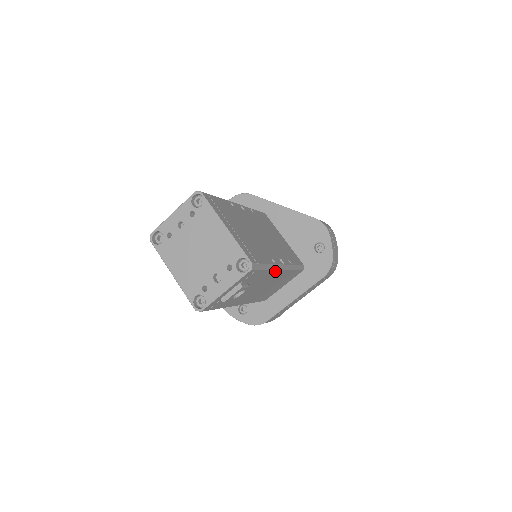
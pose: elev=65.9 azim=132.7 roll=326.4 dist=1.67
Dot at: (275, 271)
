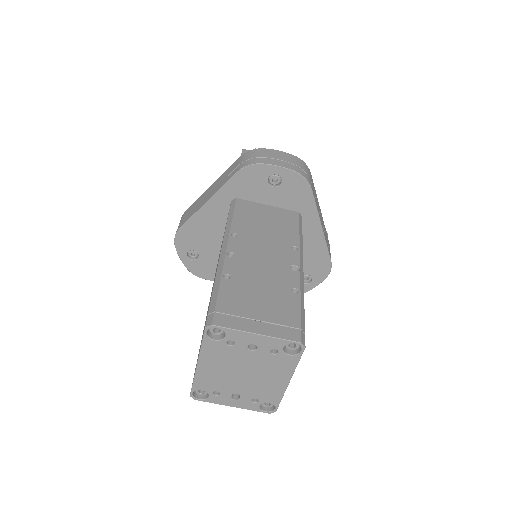
Dot at: occluded
